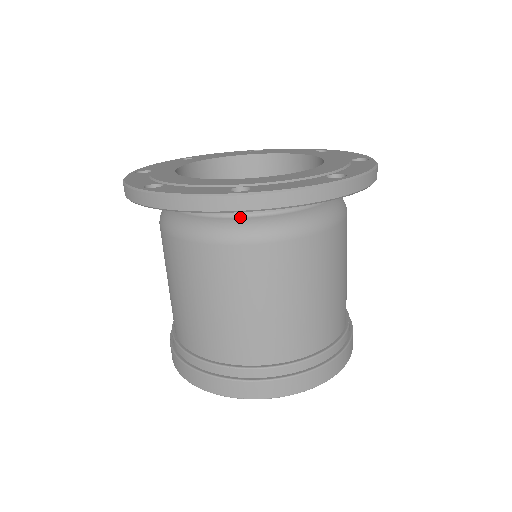
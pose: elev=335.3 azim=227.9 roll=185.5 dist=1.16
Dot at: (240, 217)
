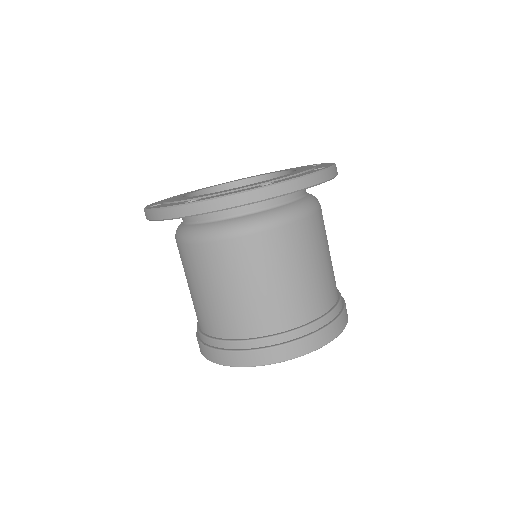
Dot at: (261, 211)
